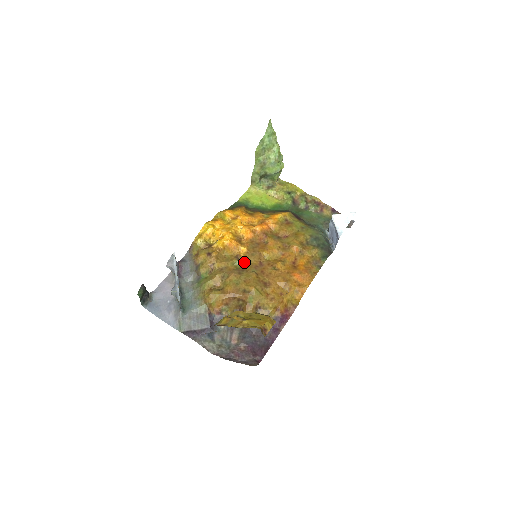
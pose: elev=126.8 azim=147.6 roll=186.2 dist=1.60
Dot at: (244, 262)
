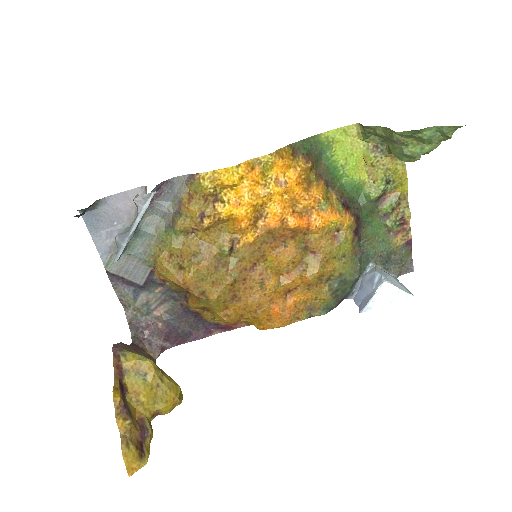
Dot at: (236, 253)
